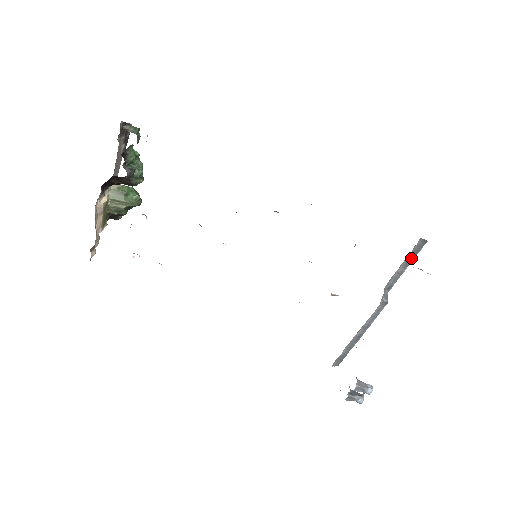
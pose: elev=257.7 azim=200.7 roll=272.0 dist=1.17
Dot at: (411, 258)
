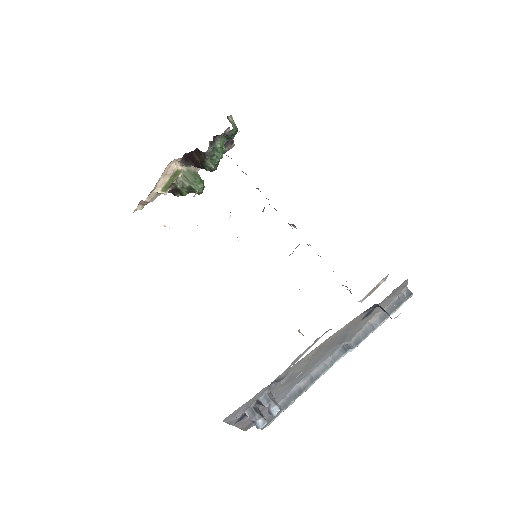
Dot at: (390, 311)
